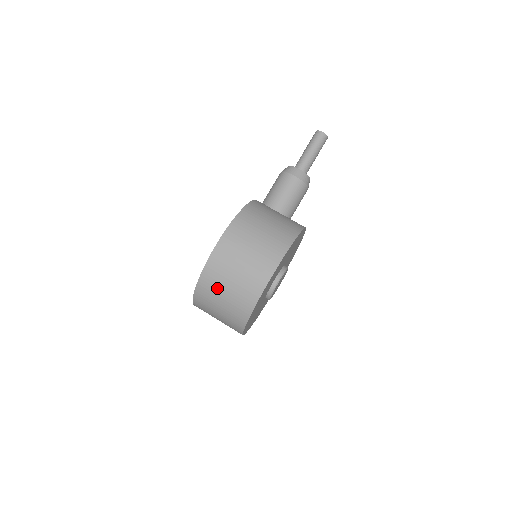
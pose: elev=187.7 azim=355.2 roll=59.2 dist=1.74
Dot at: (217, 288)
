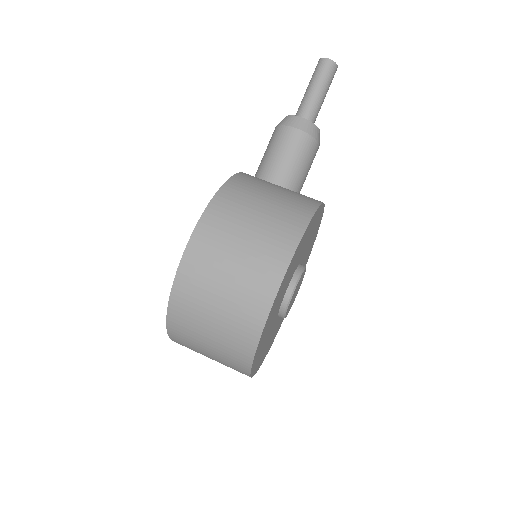
Dot at: (198, 315)
